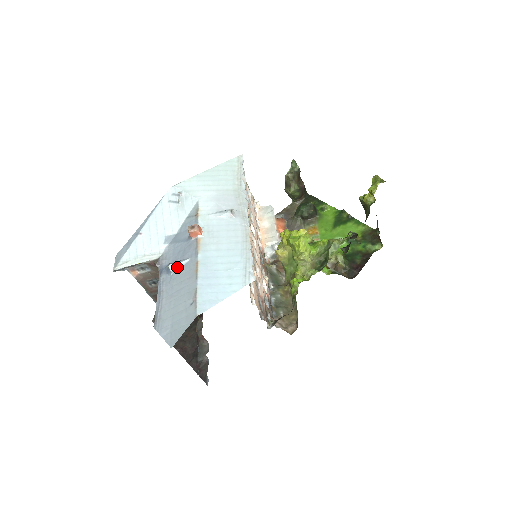
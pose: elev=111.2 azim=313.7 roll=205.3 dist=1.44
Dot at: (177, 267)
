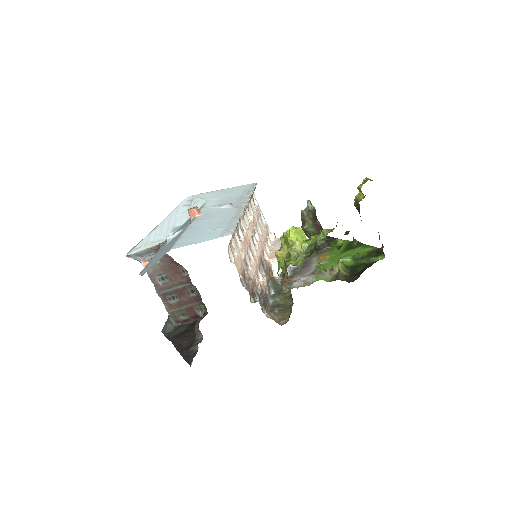
Dot at: (173, 237)
